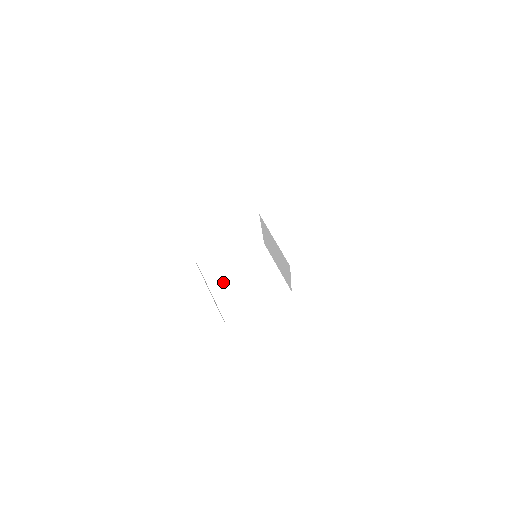
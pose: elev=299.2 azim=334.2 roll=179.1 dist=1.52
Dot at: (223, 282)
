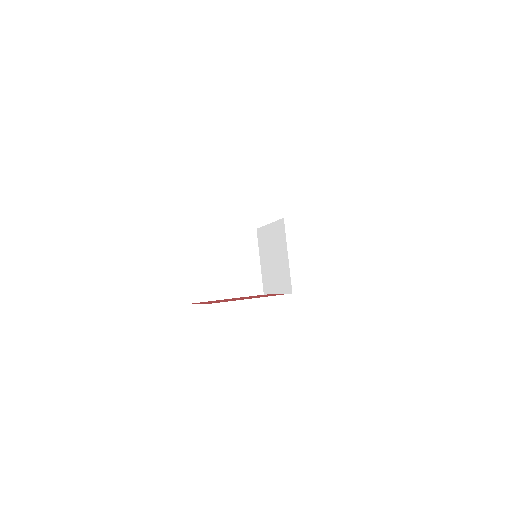
Dot at: (200, 254)
